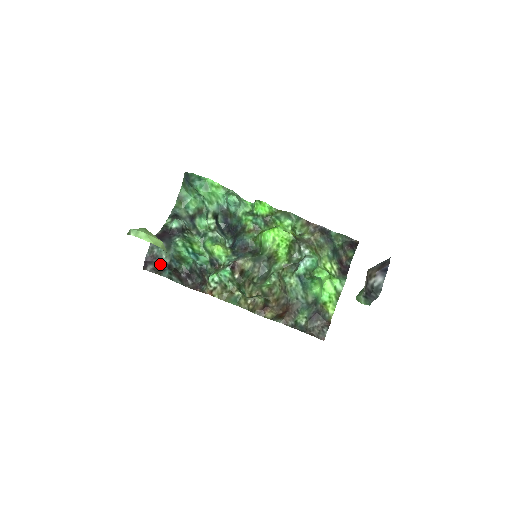
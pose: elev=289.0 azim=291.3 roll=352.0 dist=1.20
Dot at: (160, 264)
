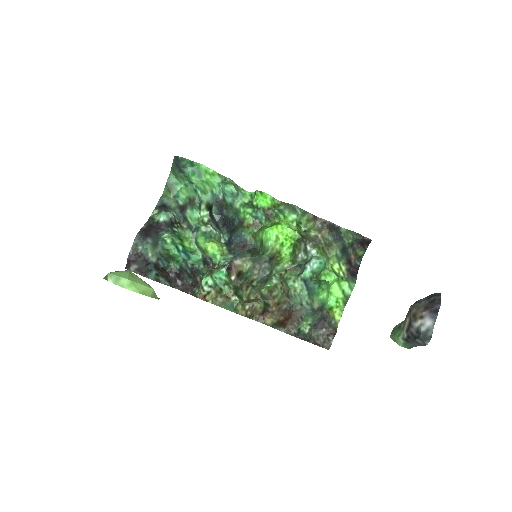
Dot at: (145, 263)
